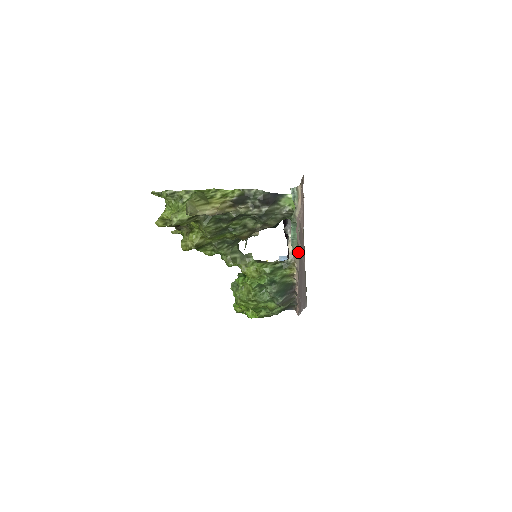
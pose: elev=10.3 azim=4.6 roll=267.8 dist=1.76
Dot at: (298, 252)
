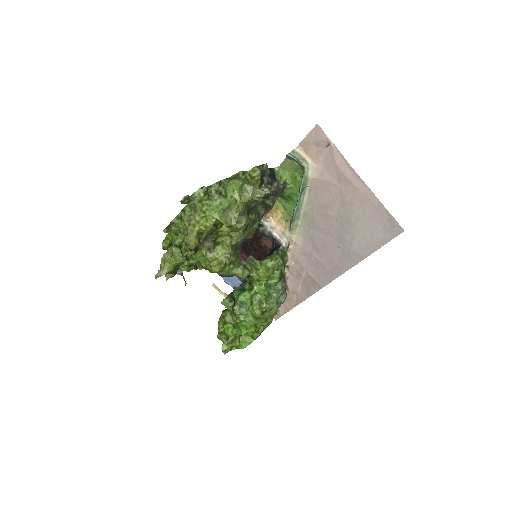
Dot at: (301, 225)
